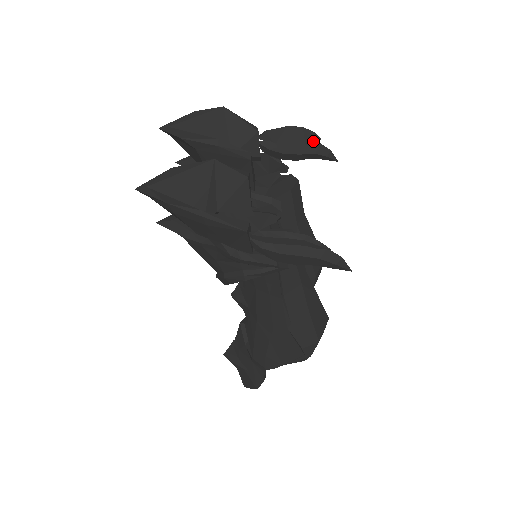
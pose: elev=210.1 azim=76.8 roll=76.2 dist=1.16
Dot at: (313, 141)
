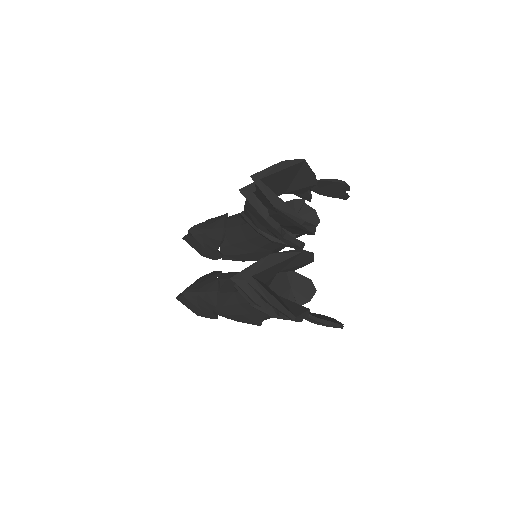
Dot at: (345, 192)
